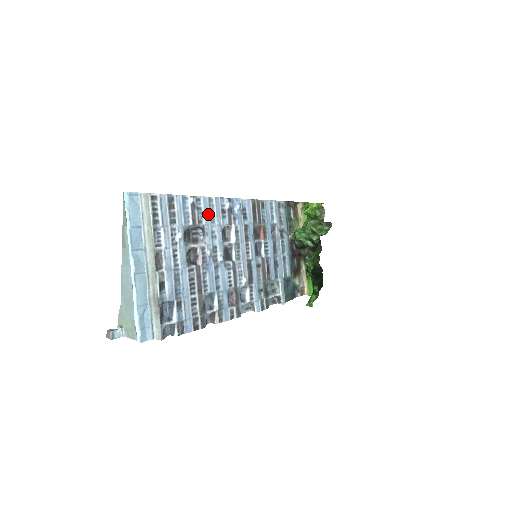
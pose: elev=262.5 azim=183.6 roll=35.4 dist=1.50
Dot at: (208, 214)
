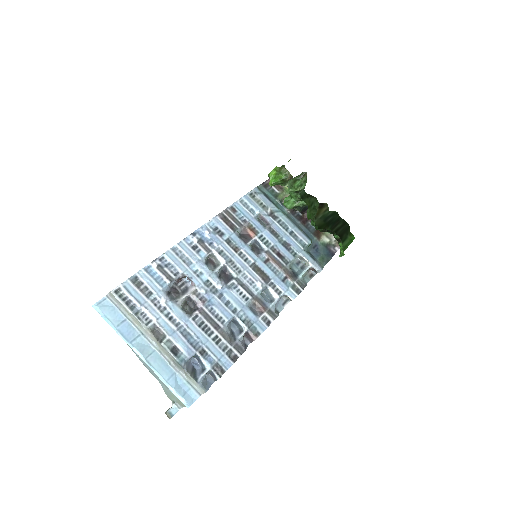
Dot at: (180, 262)
